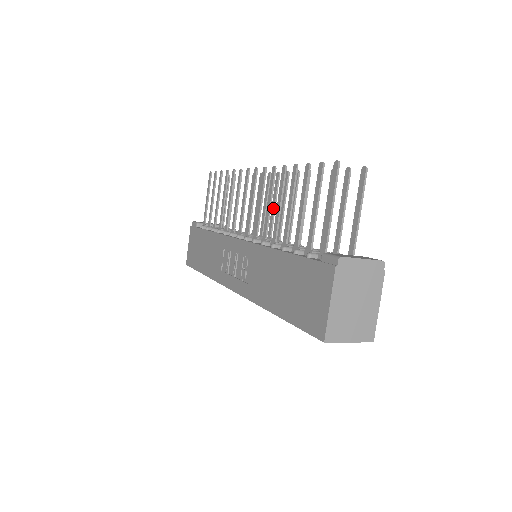
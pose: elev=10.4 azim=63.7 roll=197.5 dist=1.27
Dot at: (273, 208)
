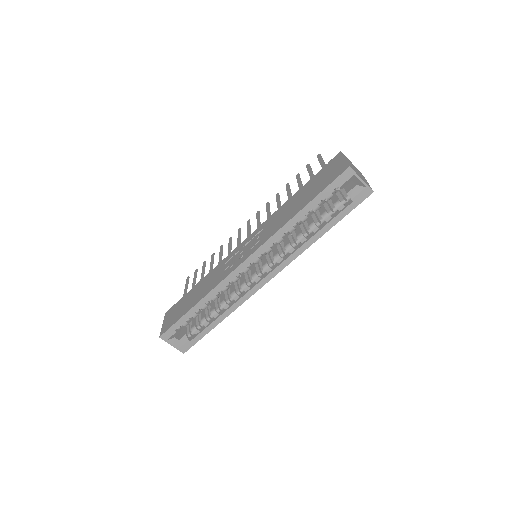
Dot at: occluded
